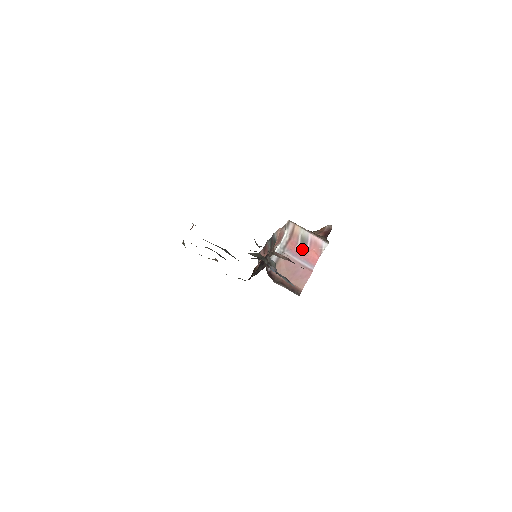
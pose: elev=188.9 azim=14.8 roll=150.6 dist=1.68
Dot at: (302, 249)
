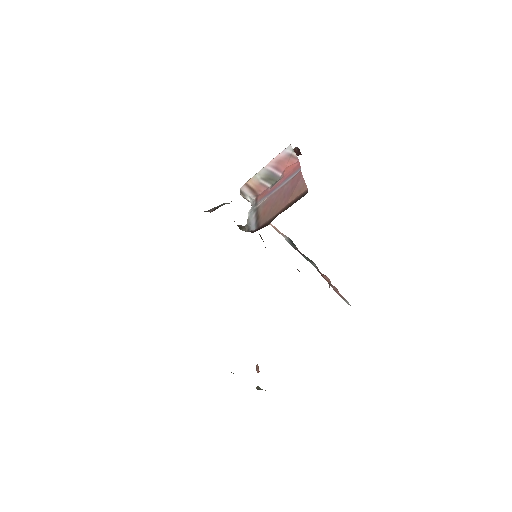
Dot at: (276, 183)
